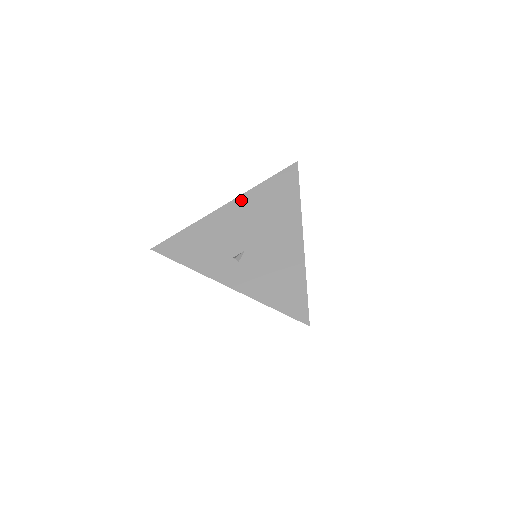
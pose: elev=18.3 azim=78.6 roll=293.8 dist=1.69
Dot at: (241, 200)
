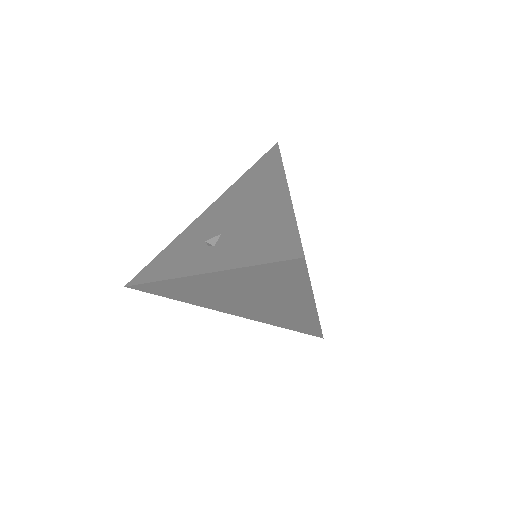
Dot at: (220, 199)
